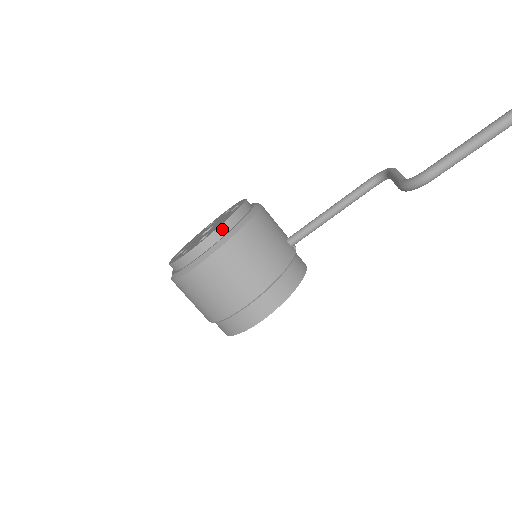
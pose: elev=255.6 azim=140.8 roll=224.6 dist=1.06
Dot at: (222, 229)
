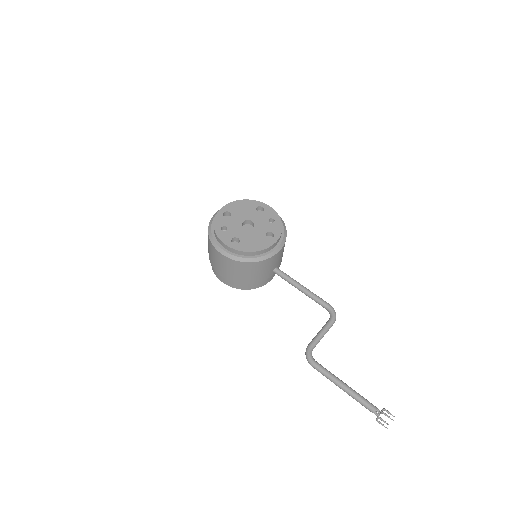
Dot at: (245, 253)
